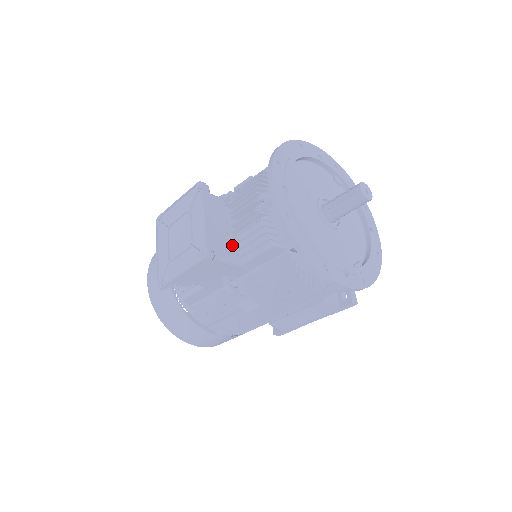
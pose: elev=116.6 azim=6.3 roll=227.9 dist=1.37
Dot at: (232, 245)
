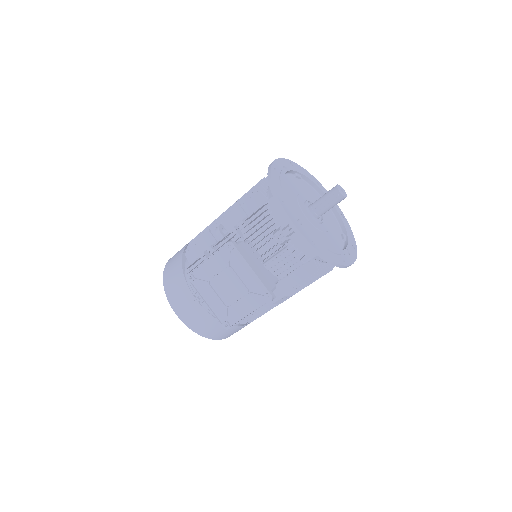
Dot at: (268, 273)
